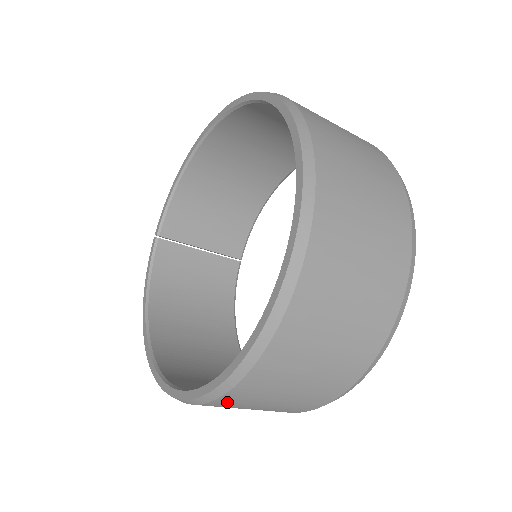
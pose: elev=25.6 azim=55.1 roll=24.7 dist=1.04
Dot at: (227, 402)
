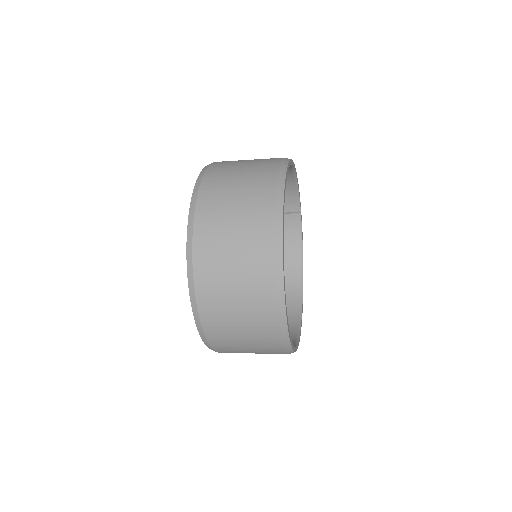
Dot at: occluded
